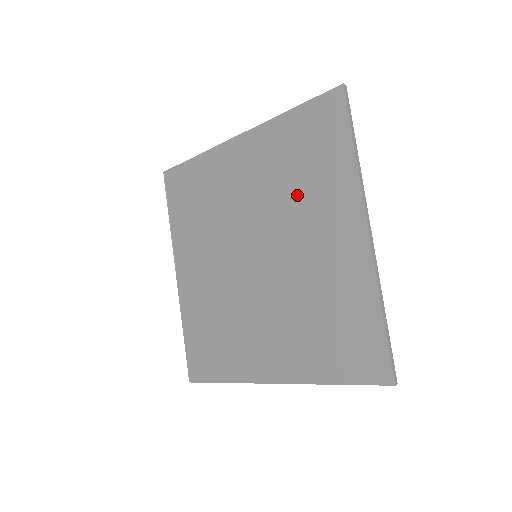
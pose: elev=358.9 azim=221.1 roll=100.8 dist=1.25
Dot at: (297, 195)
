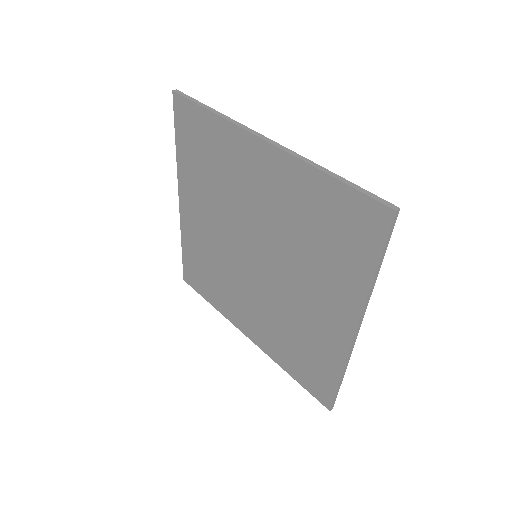
Dot at: (307, 254)
